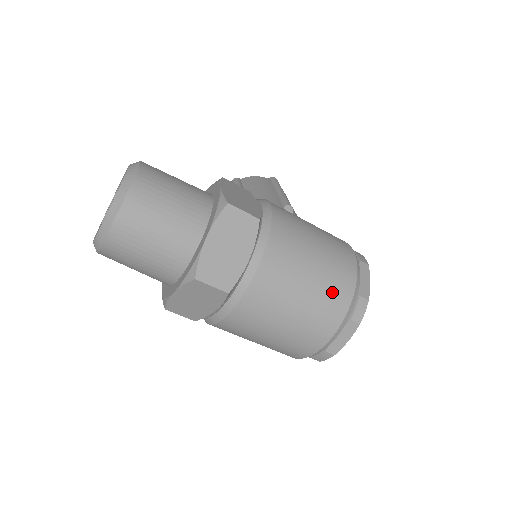
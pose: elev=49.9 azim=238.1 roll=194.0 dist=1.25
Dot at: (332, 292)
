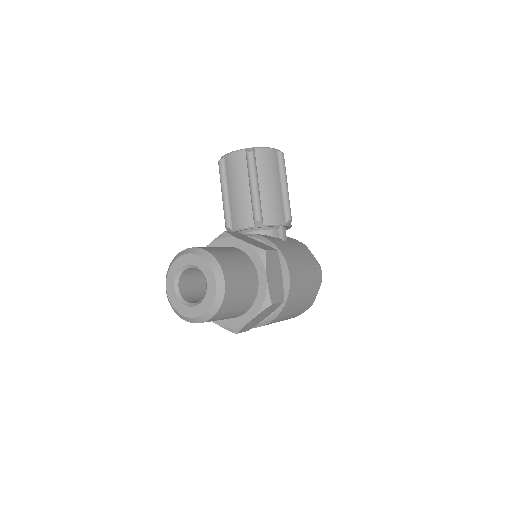
Dot at: occluded
